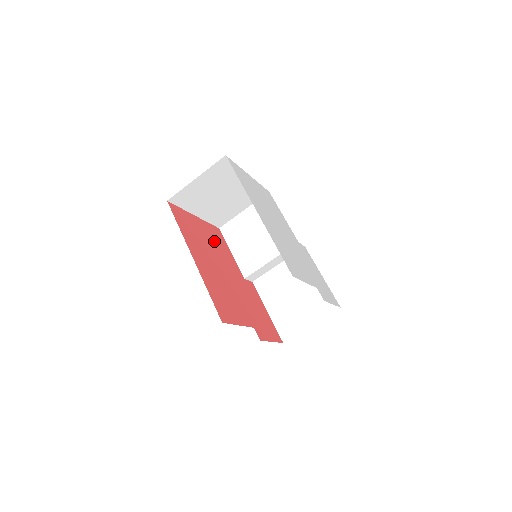
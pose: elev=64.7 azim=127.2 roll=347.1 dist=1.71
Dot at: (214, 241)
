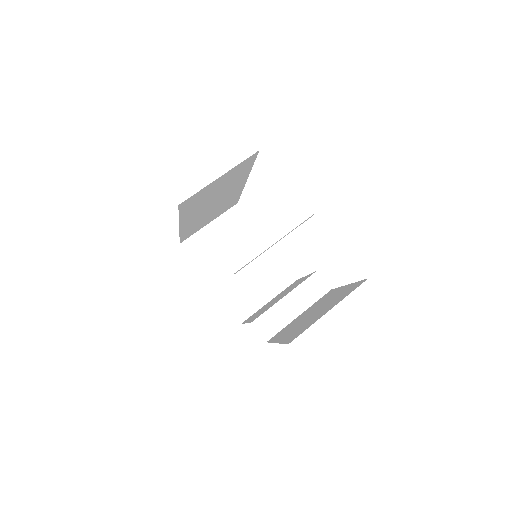
Dot at: occluded
